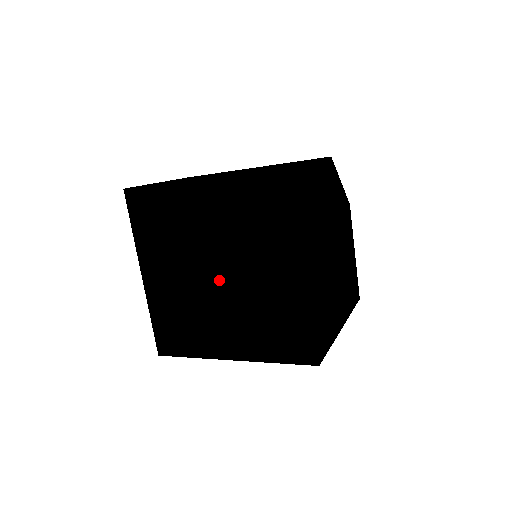
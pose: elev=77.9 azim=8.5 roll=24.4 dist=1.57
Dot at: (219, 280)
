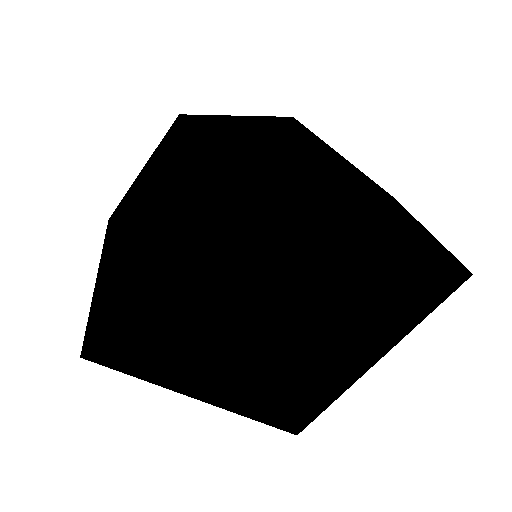
Dot at: occluded
